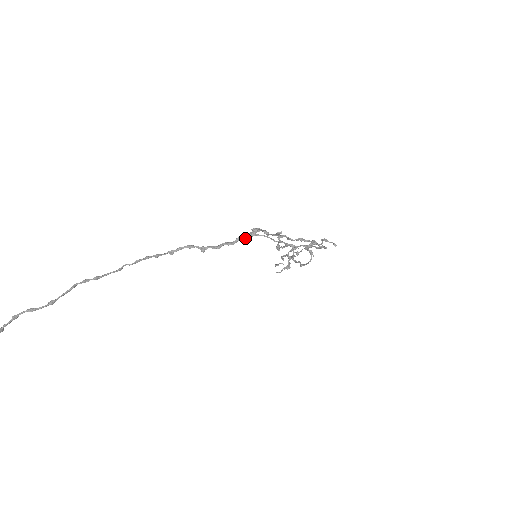
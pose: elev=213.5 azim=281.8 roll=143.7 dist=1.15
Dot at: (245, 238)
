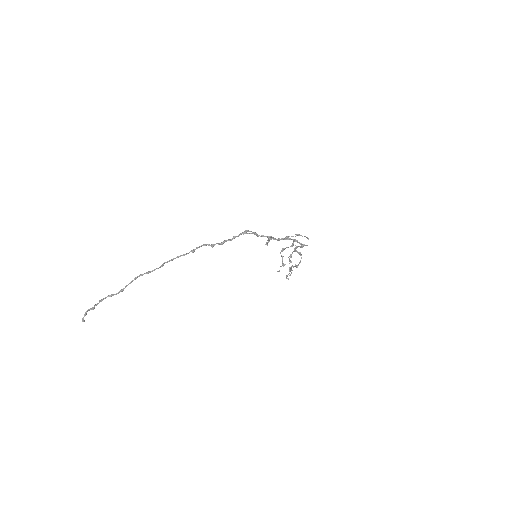
Dot at: occluded
